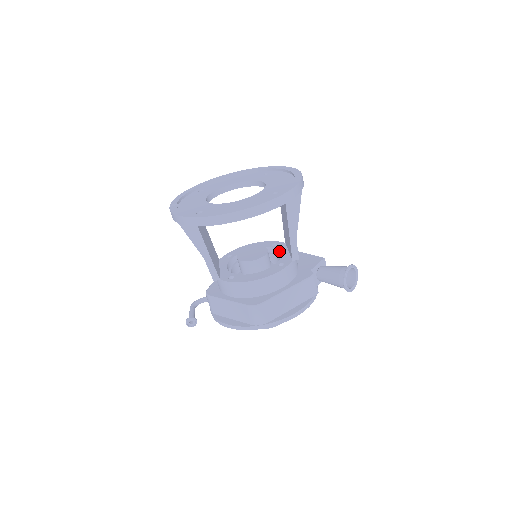
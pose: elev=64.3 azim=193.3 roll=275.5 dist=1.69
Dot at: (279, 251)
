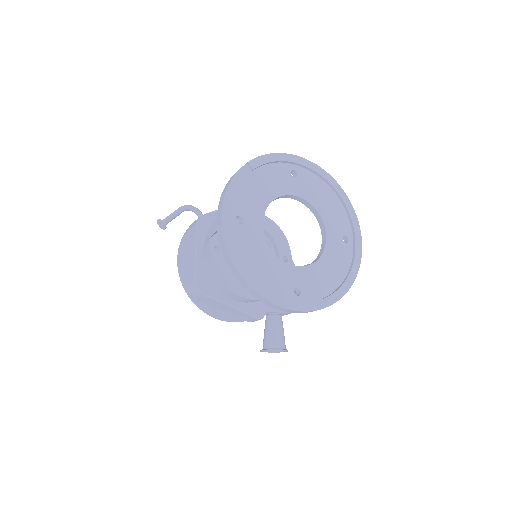
Dot at: occluded
